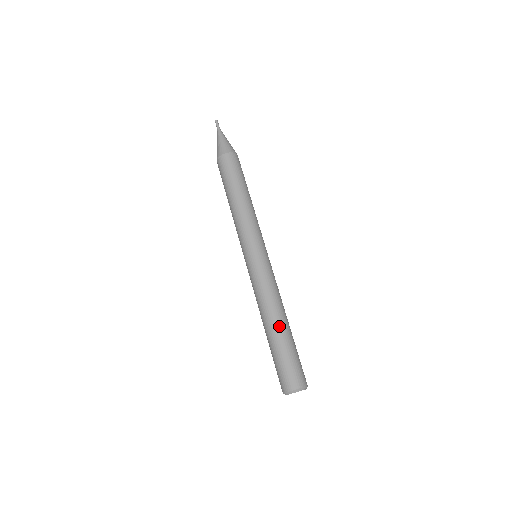
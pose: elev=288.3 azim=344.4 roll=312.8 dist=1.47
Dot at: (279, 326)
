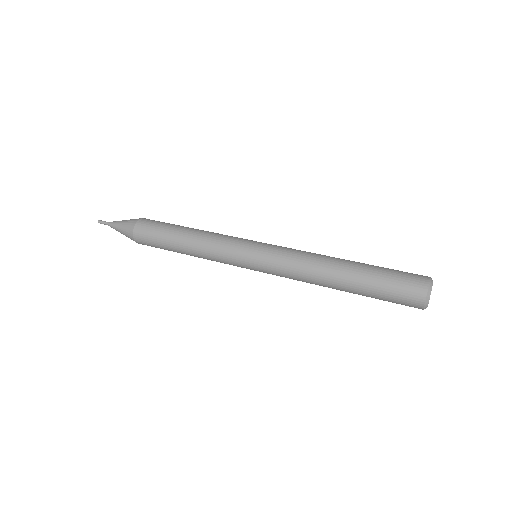
Dot at: occluded
